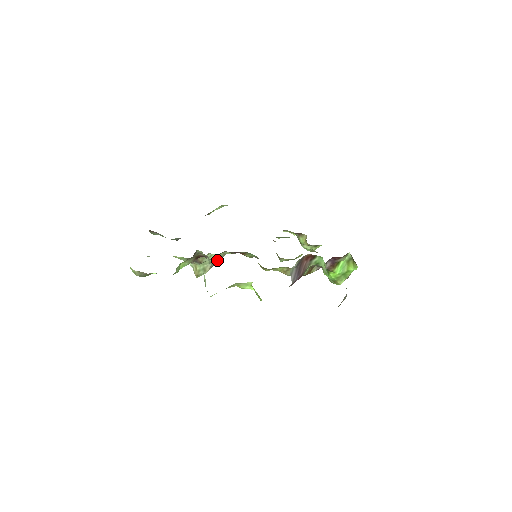
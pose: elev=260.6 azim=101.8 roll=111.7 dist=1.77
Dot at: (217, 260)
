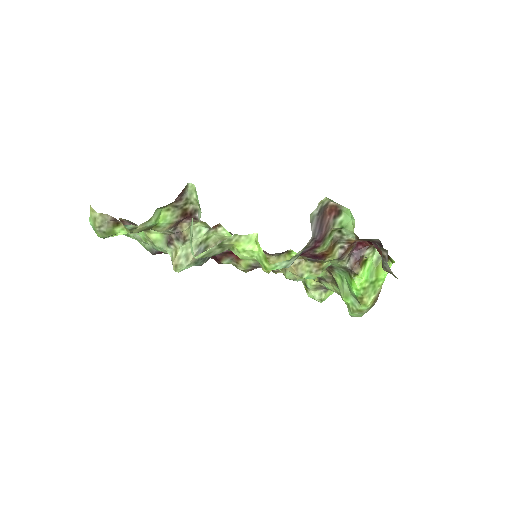
Dot at: (205, 248)
